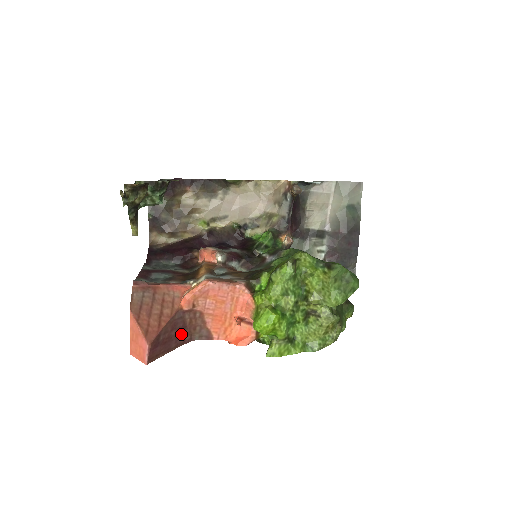
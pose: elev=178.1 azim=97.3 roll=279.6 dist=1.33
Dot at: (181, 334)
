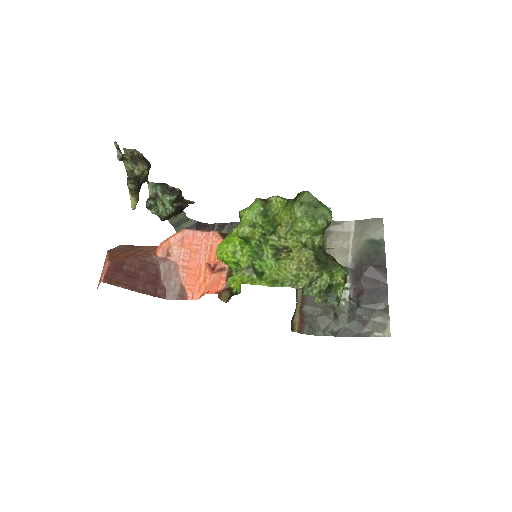
Dot at: (152, 282)
